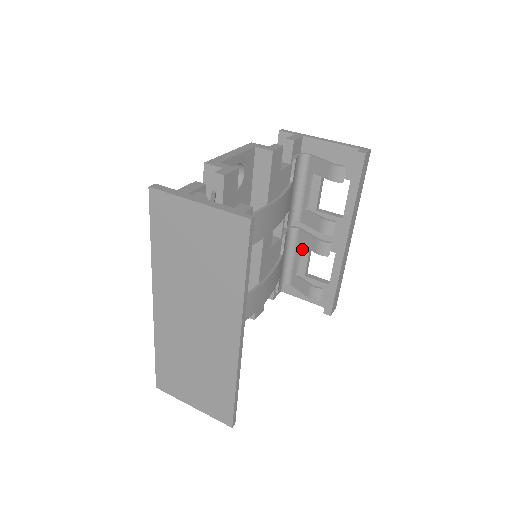
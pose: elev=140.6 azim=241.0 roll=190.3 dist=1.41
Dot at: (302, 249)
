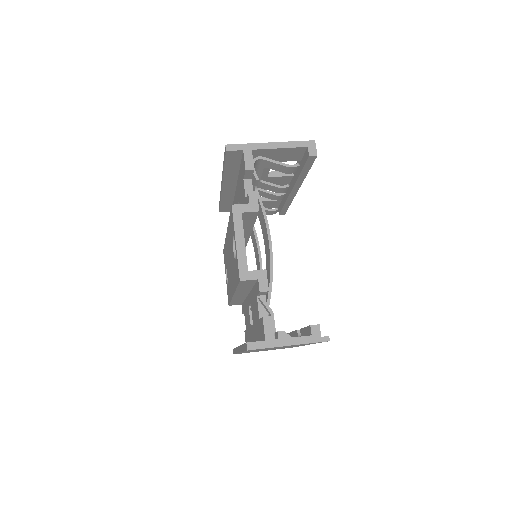
Dot at: occluded
